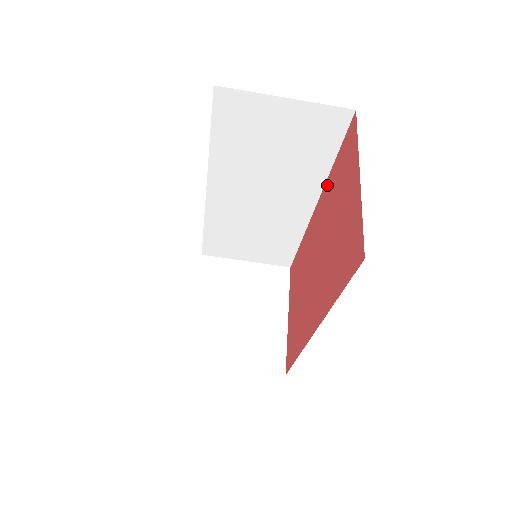
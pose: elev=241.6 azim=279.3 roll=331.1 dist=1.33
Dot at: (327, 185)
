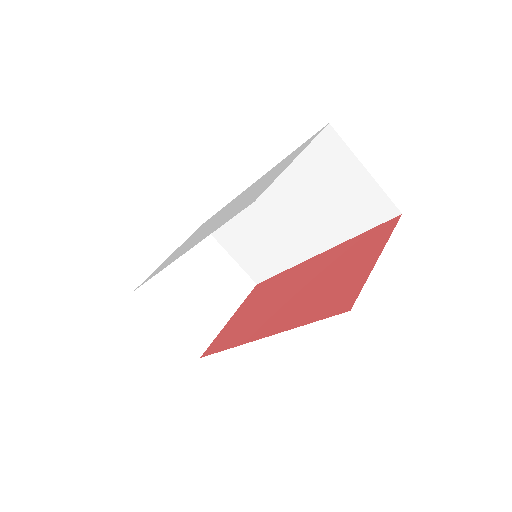
Dot at: (340, 247)
